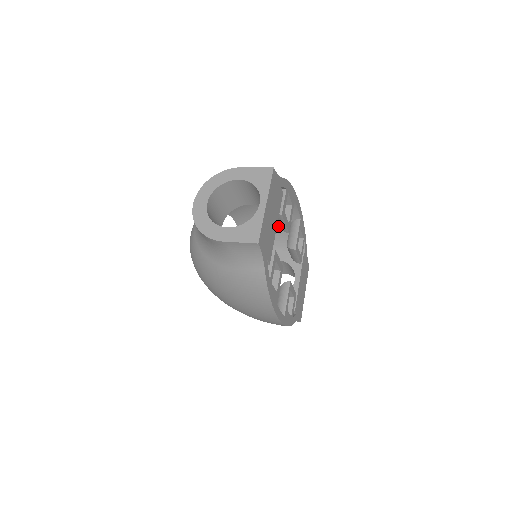
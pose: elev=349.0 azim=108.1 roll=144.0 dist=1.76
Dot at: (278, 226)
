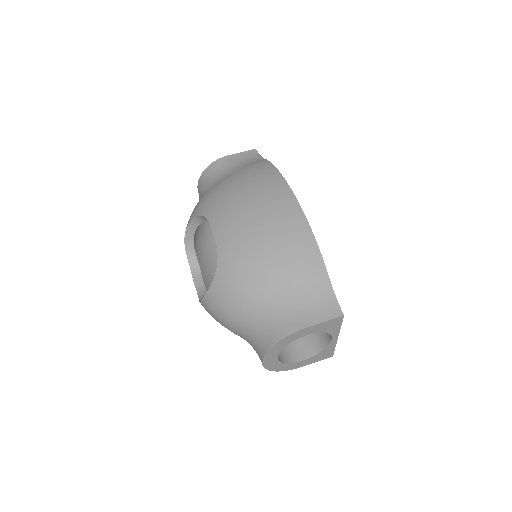
Dot at: occluded
